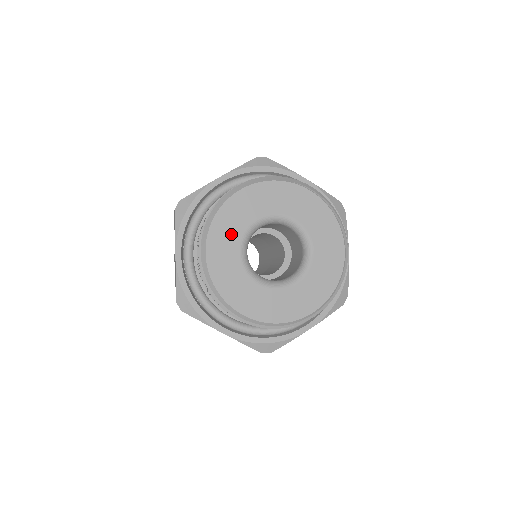
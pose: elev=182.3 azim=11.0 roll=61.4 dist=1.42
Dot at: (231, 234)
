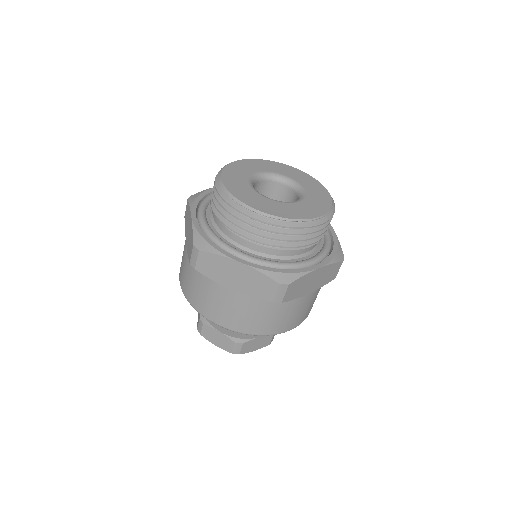
Dot at: (264, 167)
